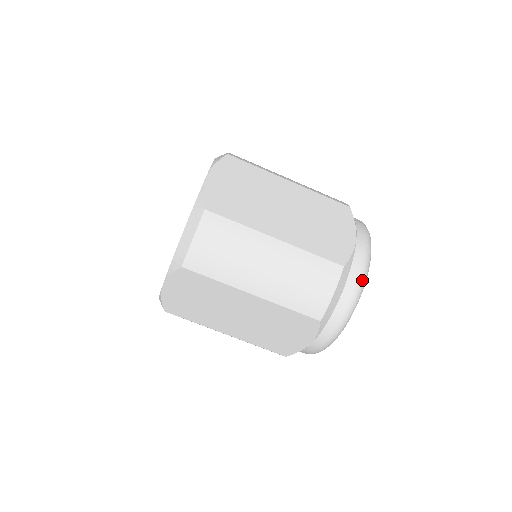
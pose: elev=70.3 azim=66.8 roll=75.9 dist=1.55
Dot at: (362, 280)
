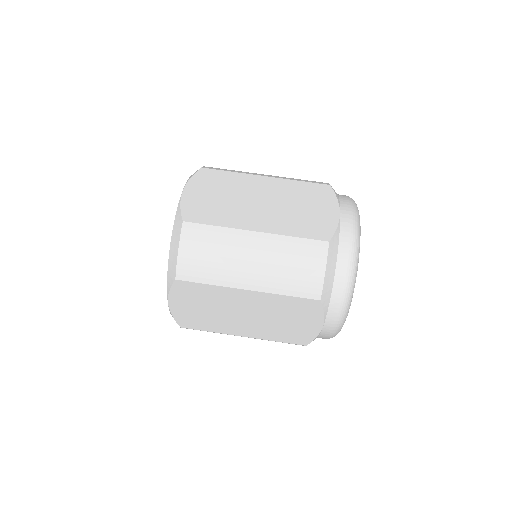
Dot at: (353, 251)
